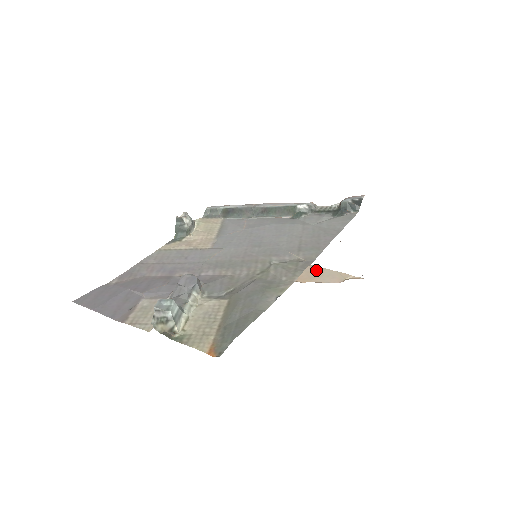
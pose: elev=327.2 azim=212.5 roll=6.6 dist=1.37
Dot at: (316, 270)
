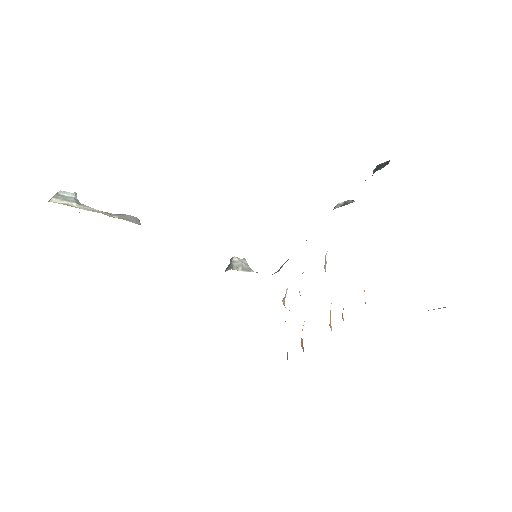
Dot at: occluded
